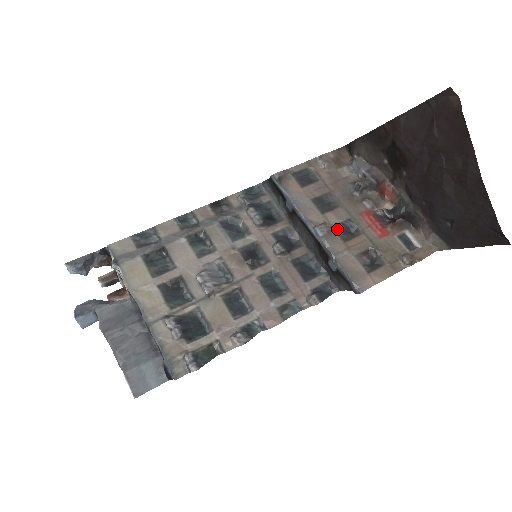
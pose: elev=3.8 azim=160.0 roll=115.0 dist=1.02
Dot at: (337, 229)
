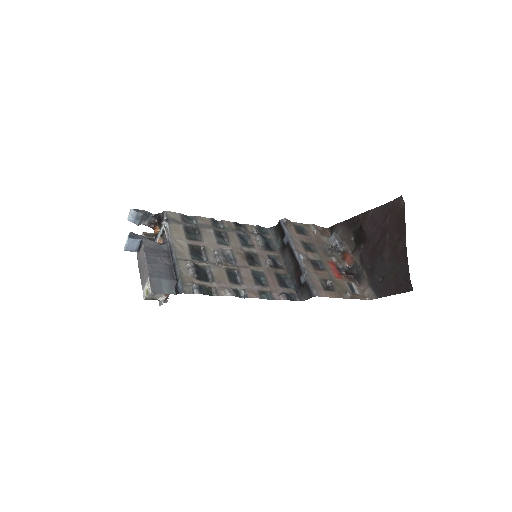
Dot at: (312, 262)
